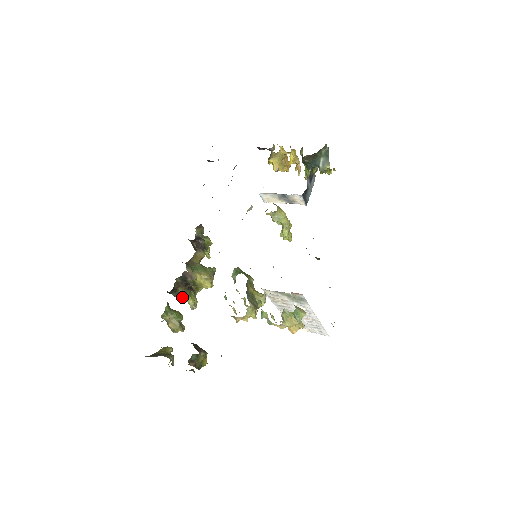
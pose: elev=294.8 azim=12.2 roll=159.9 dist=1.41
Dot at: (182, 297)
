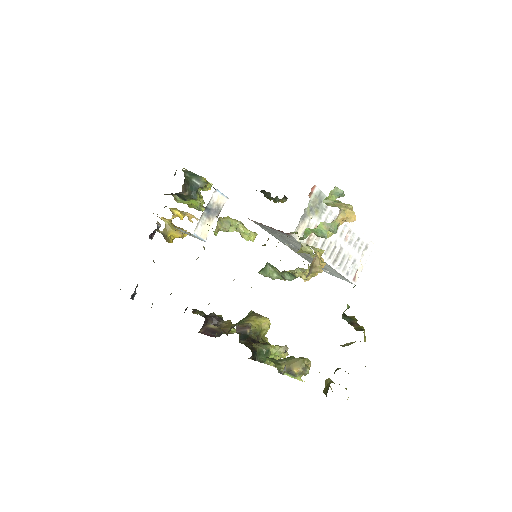
Dot at: (266, 353)
